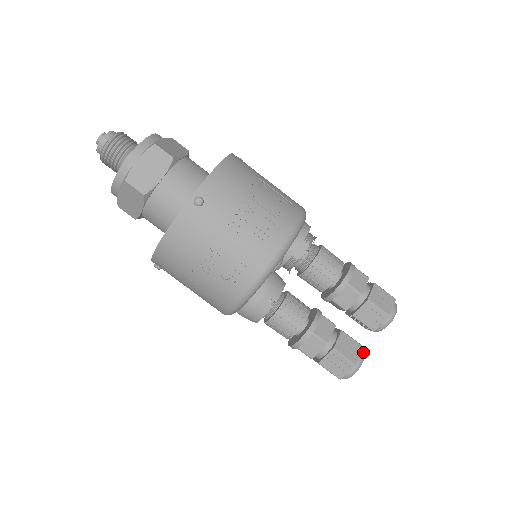
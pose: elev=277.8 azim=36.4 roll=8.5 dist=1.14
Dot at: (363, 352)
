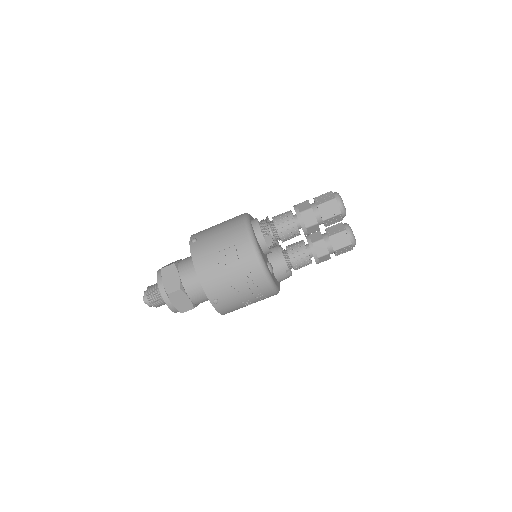
Dot at: (349, 232)
